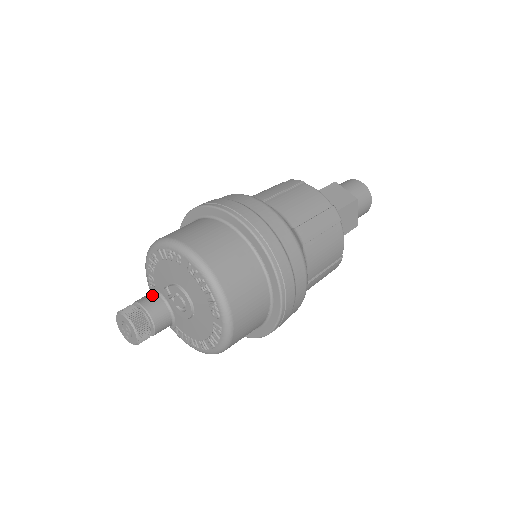
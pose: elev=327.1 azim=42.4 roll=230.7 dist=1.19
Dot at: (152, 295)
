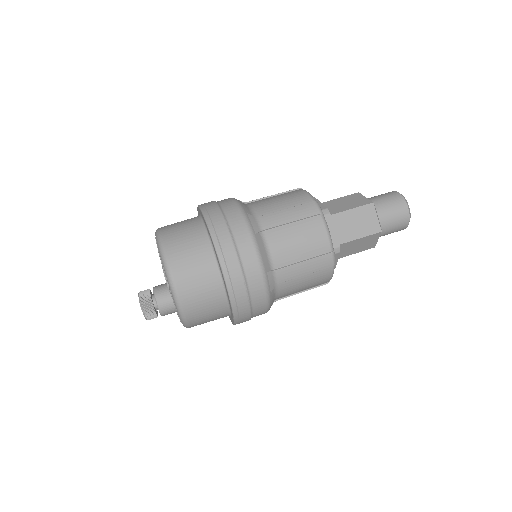
Dot at: (165, 283)
